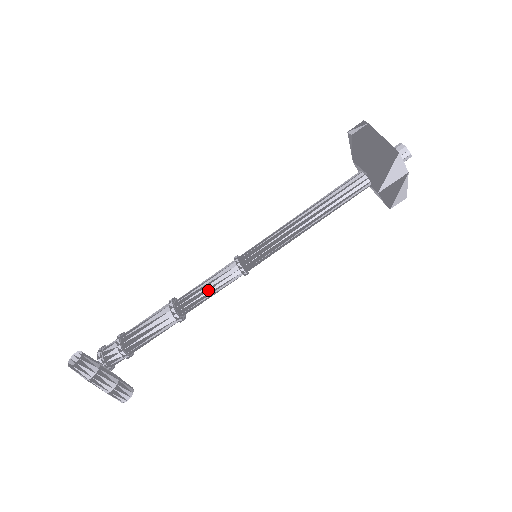
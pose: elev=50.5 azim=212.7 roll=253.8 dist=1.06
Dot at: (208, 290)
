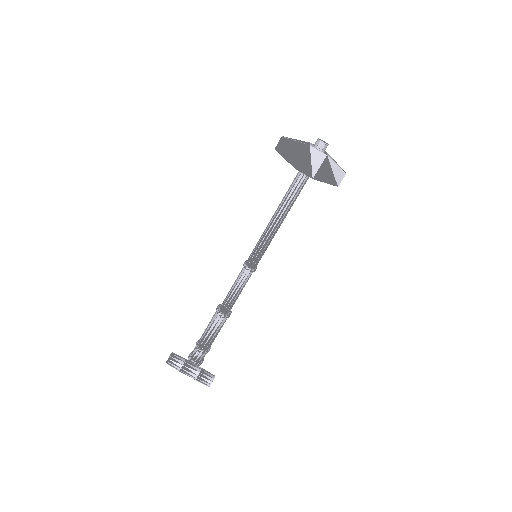
Dot at: (233, 290)
